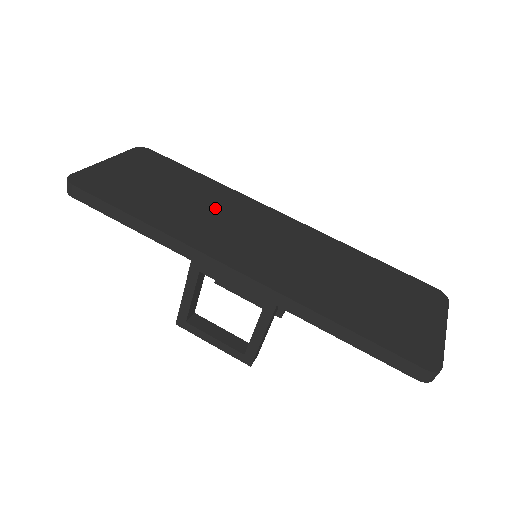
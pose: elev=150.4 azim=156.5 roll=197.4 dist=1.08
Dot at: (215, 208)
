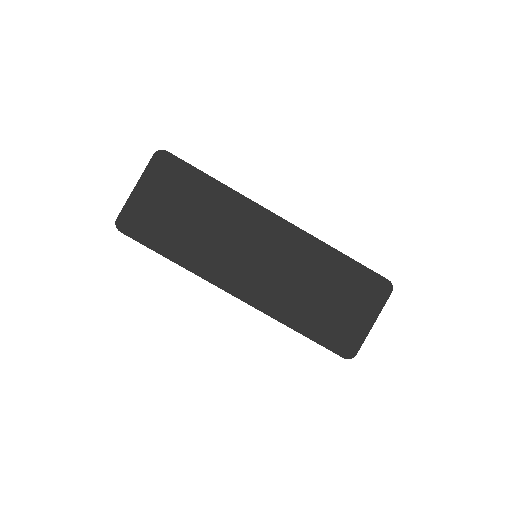
Dot at: (223, 227)
